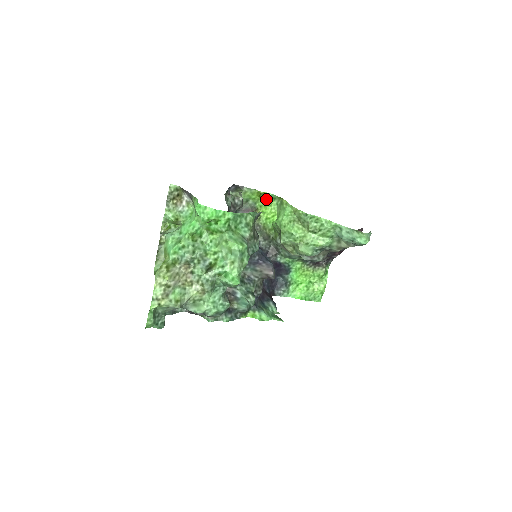
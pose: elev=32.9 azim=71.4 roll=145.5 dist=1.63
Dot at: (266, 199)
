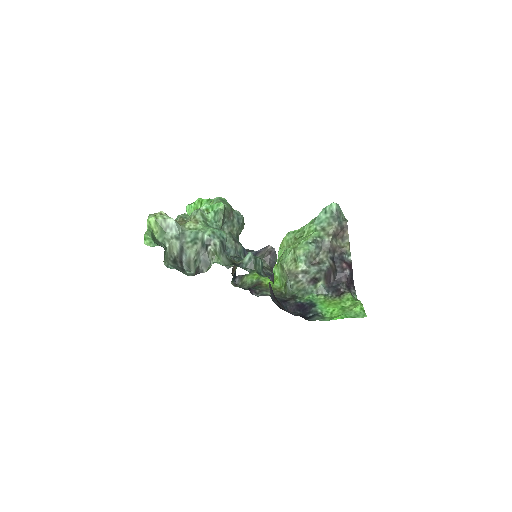
Dot at: occluded
